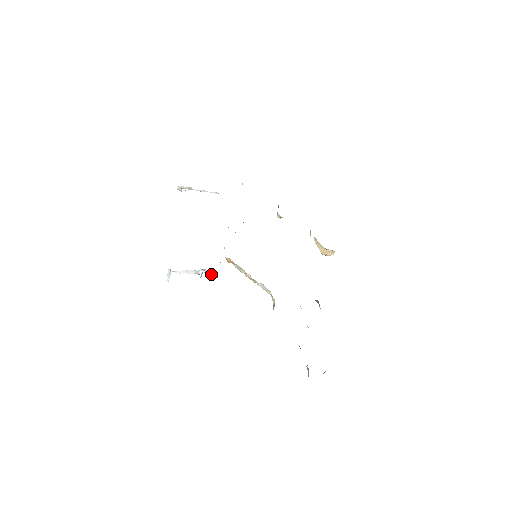
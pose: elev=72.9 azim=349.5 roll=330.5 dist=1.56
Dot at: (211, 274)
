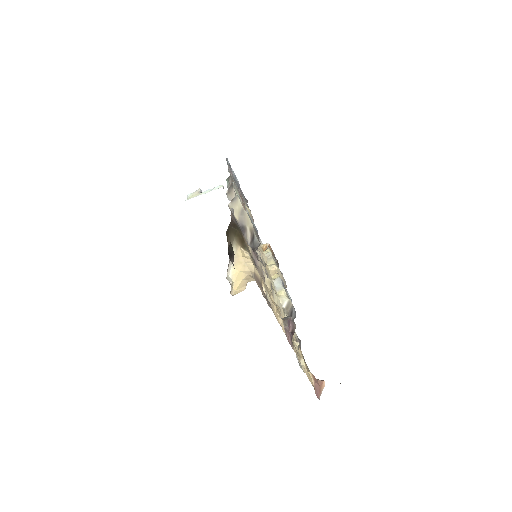
Dot at: occluded
